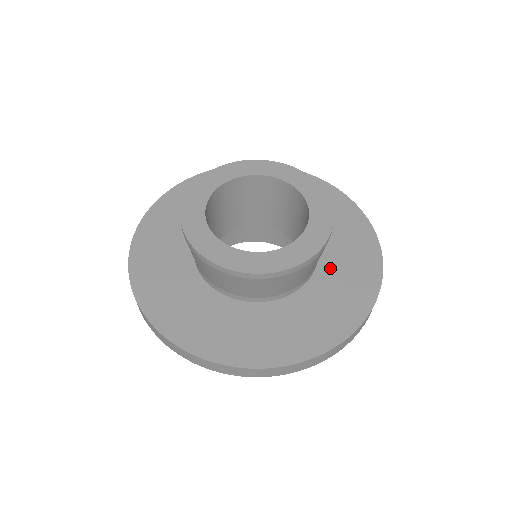
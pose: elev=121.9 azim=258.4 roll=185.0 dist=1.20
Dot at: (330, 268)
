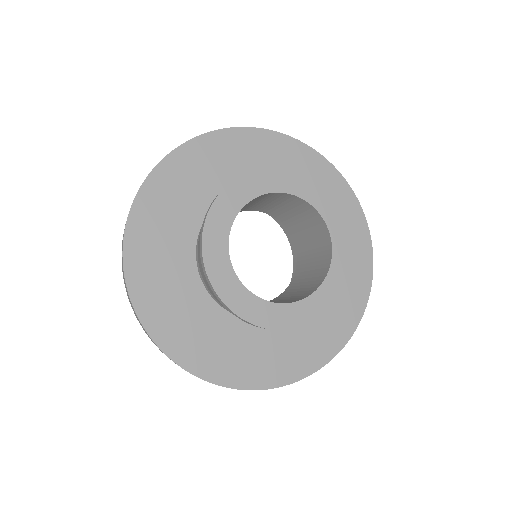
Dot at: occluded
